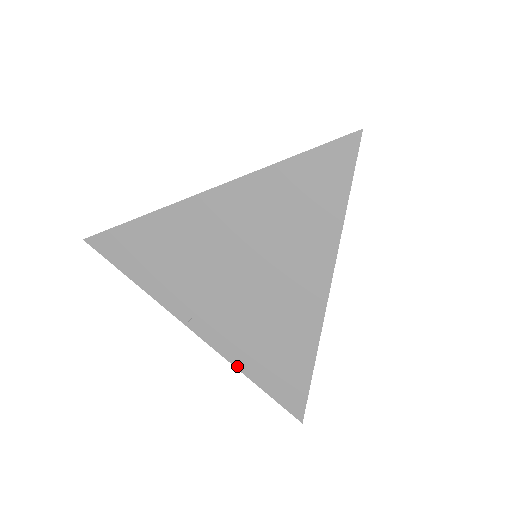
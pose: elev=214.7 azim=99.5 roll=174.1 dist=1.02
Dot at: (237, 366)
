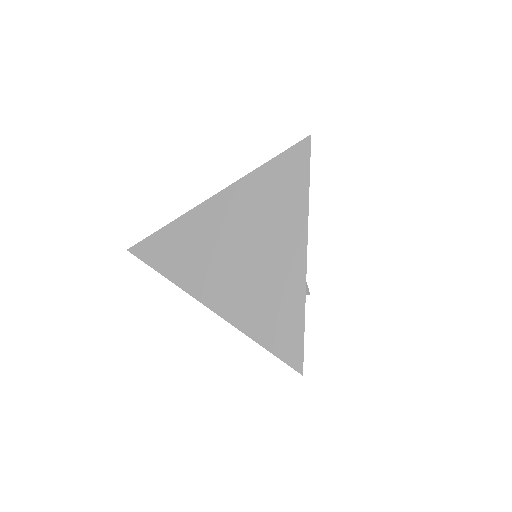
Dot at: (244, 331)
